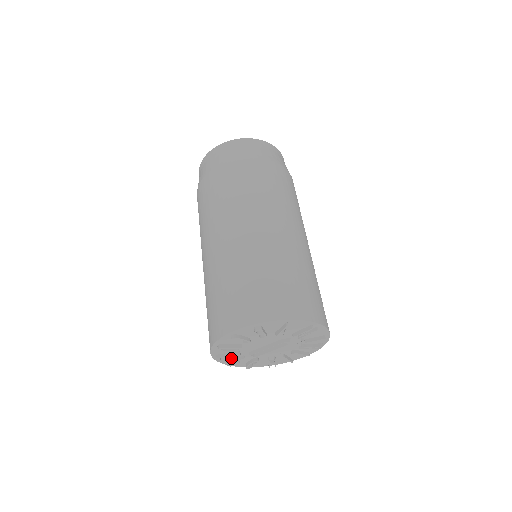
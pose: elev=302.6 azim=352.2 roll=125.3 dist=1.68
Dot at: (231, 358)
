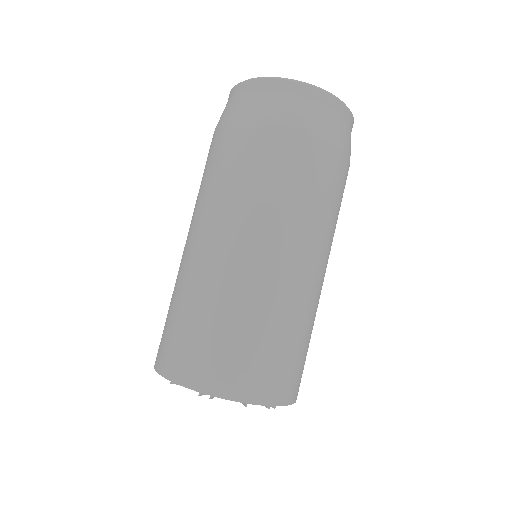
Dot at: occluded
